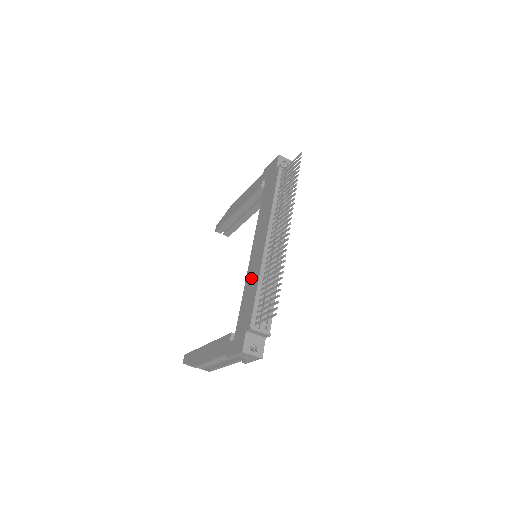
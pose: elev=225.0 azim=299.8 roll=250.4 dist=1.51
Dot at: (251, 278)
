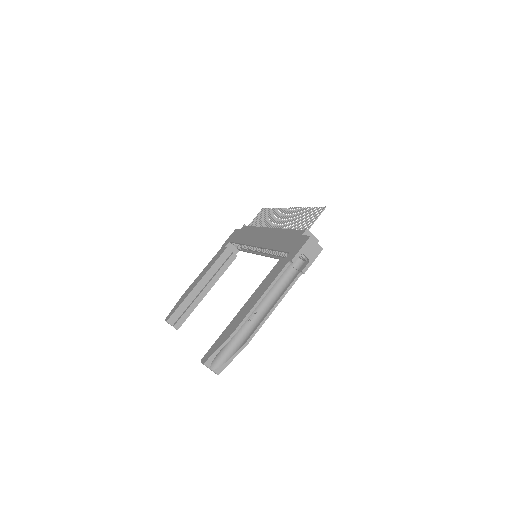
Dot at: (273, 239)
